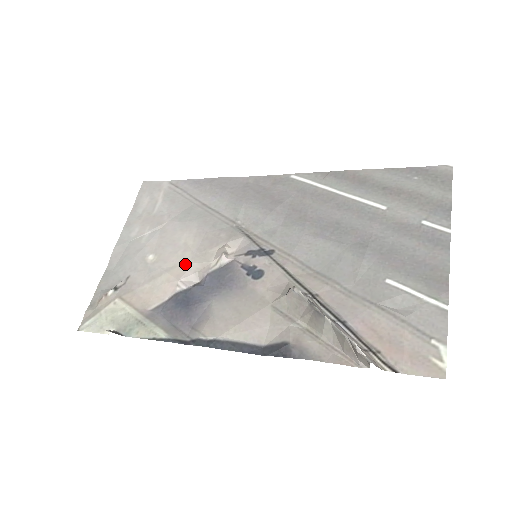
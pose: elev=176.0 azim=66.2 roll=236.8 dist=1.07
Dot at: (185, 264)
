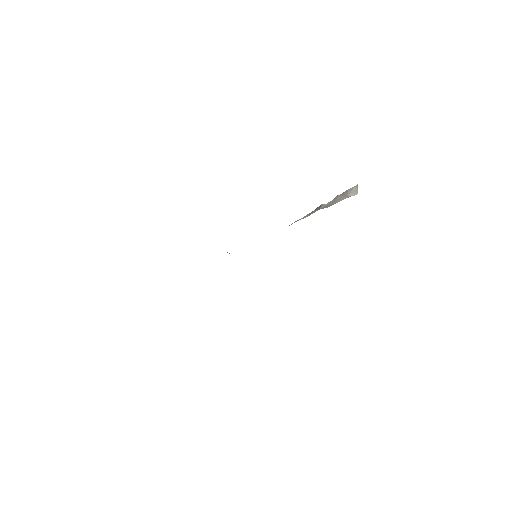
Dot at: occluded
